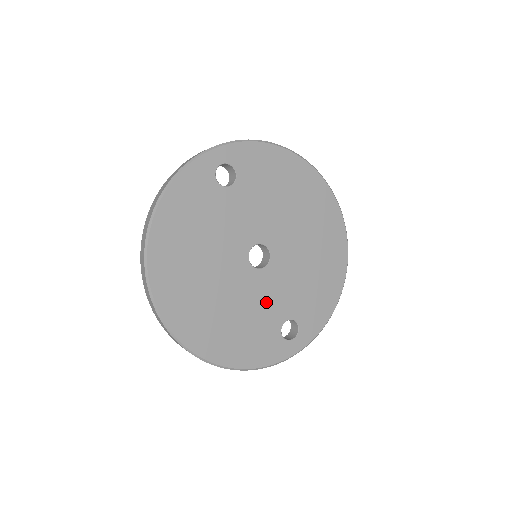
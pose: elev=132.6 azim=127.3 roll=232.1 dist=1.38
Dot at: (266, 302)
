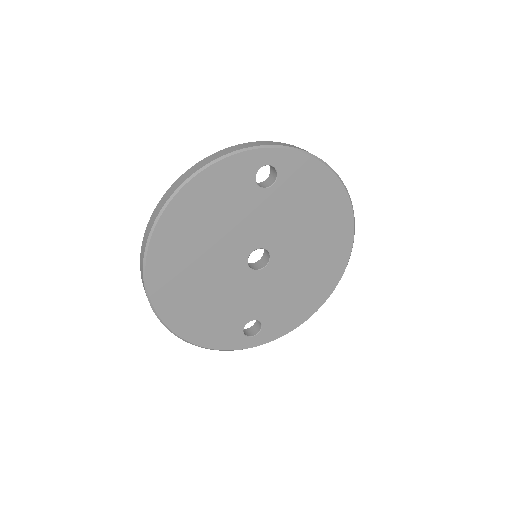
Dot at: (244, 299)
